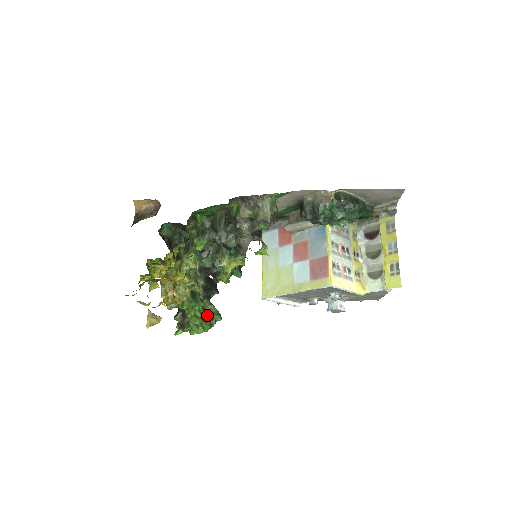
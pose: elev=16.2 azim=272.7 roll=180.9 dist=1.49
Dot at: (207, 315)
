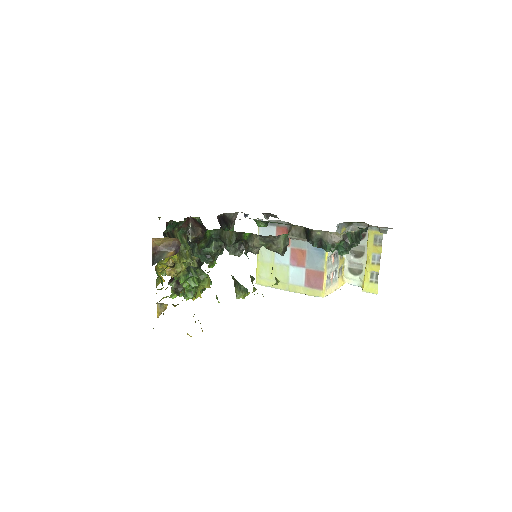
Dot at: occluded
